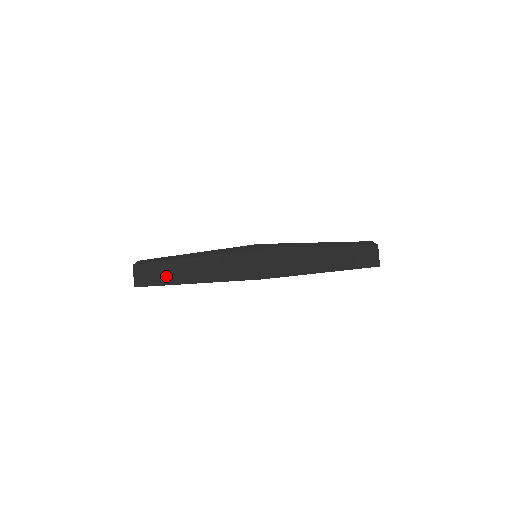
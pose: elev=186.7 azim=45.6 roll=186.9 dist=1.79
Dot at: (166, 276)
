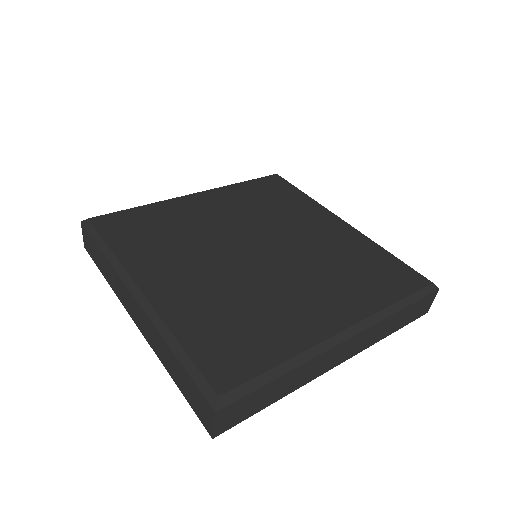
Dot at: (114, 285)
